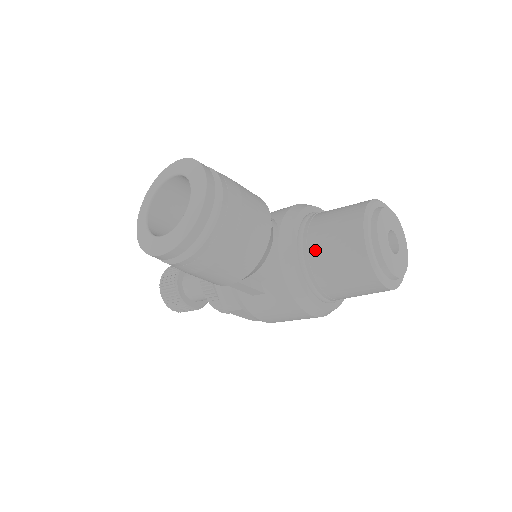
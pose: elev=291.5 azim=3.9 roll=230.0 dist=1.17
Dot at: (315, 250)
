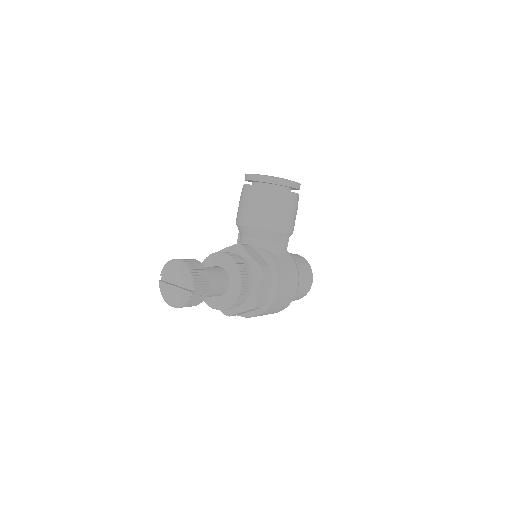
Dot at: occluded
